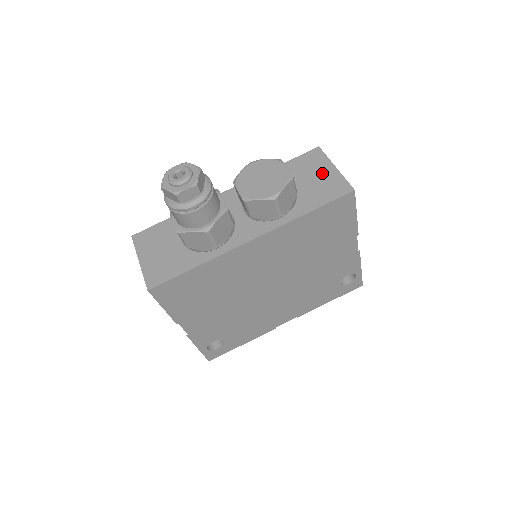
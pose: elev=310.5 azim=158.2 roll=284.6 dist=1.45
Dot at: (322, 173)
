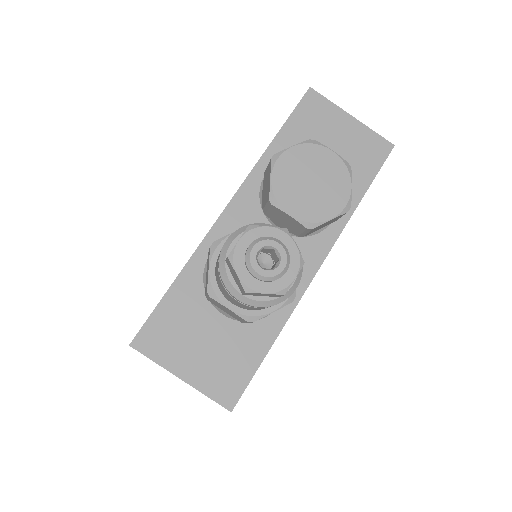
Dot at: (342, 131)
